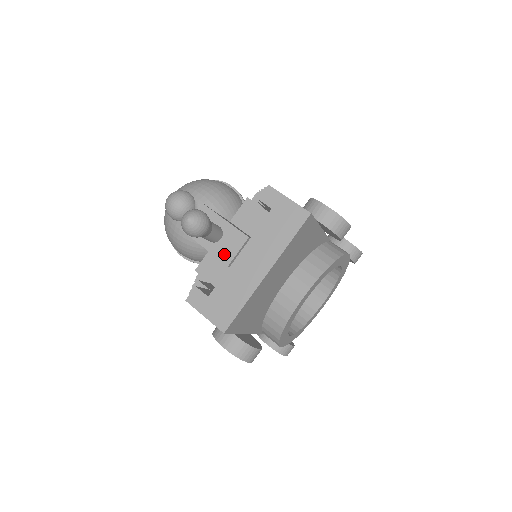
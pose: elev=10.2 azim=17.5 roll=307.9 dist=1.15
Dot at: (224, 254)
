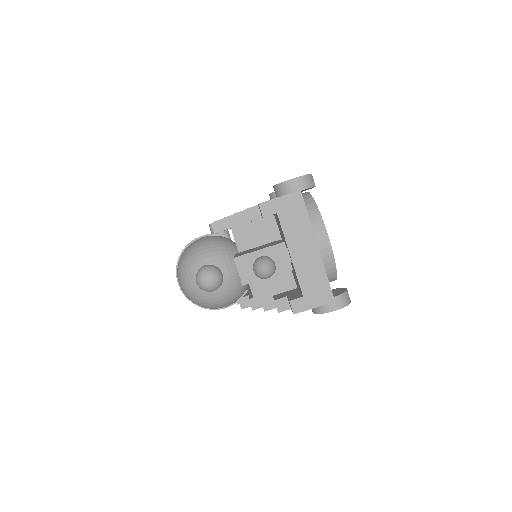
Dot at: (283, 267)
